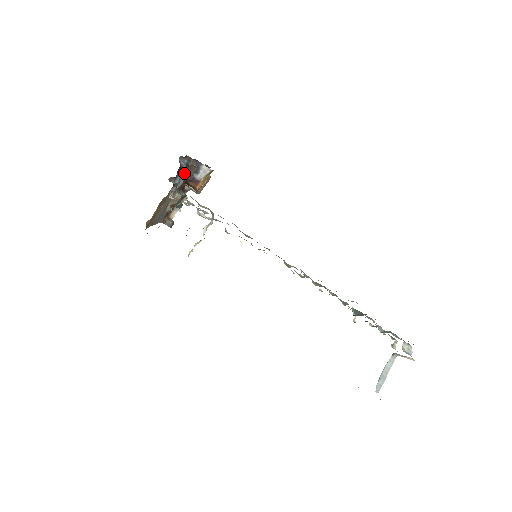
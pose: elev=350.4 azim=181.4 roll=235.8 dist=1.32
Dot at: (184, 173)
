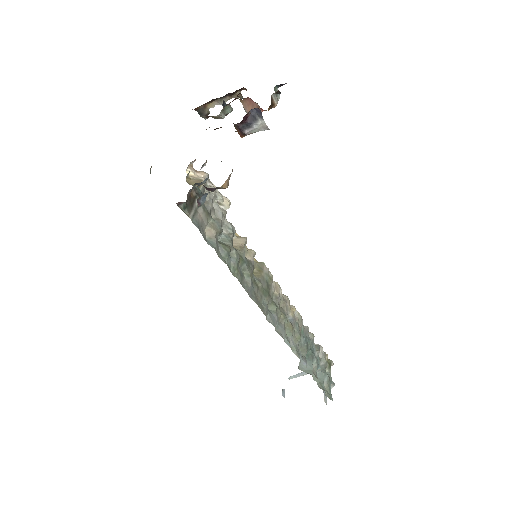
Dot at: (206, 189)
